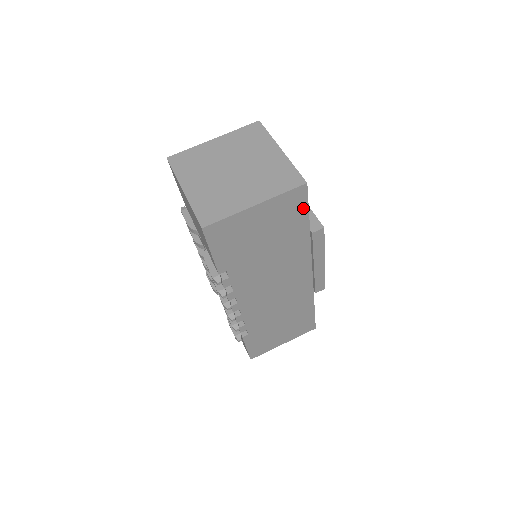
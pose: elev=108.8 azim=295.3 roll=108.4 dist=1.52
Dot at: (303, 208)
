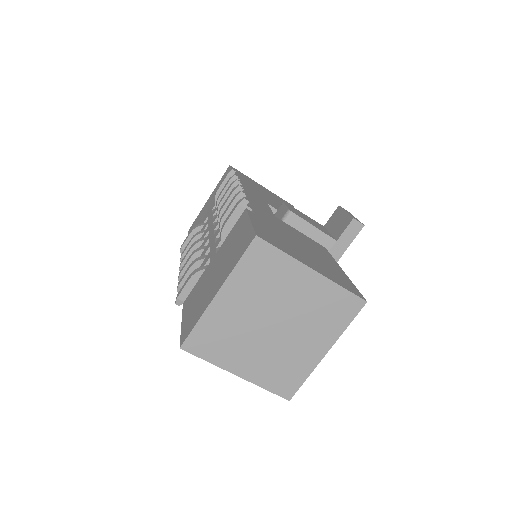
Dot at: occluded
